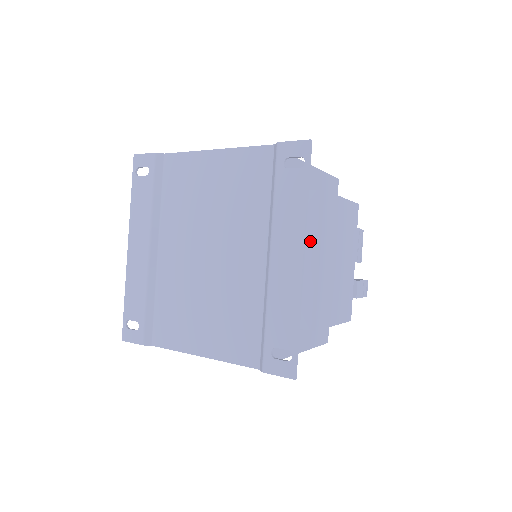
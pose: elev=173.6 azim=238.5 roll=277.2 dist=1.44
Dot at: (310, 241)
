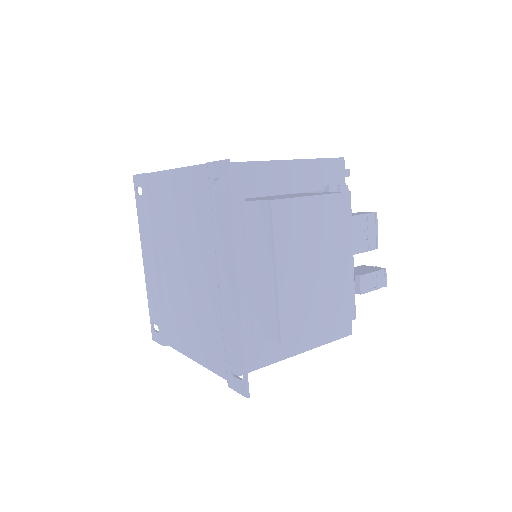
Dot at: (266, 254)
